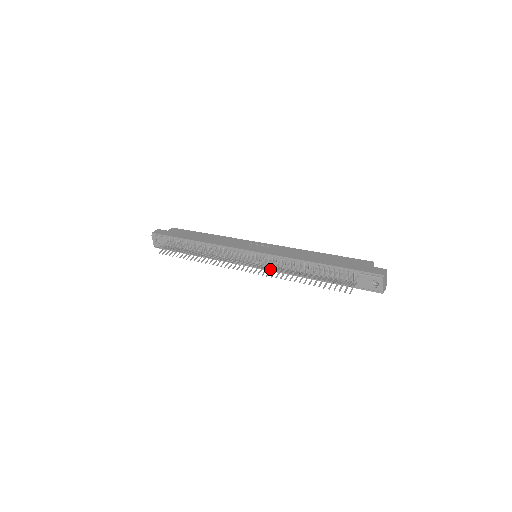
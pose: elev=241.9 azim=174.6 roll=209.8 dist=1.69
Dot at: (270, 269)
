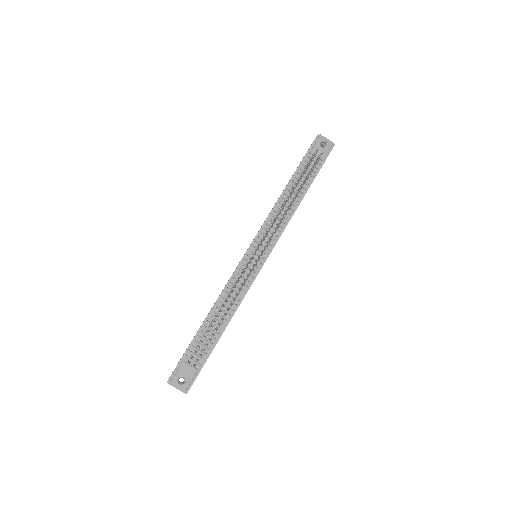
Dot at: (275, 241)
